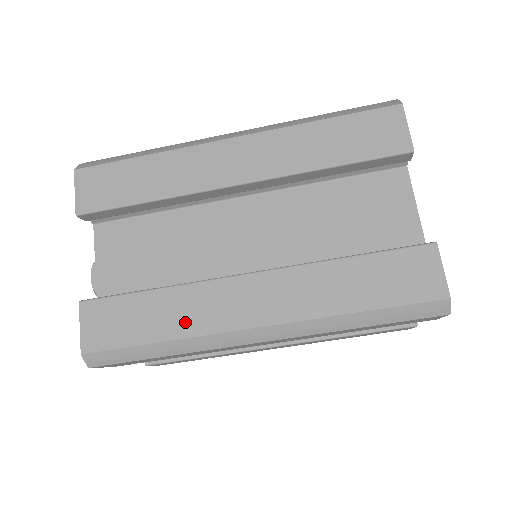
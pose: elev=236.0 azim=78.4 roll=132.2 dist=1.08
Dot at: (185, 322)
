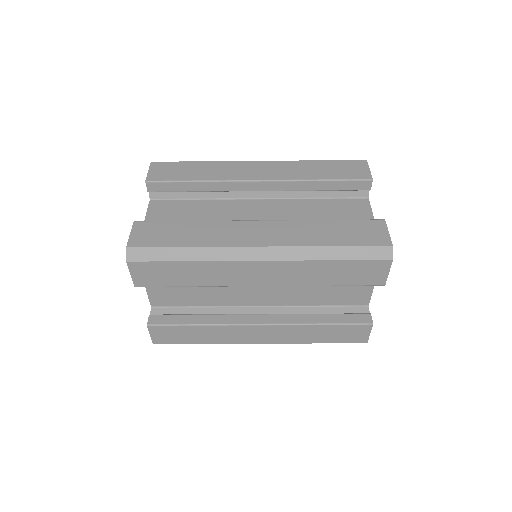
Dot at: (208, 239)
